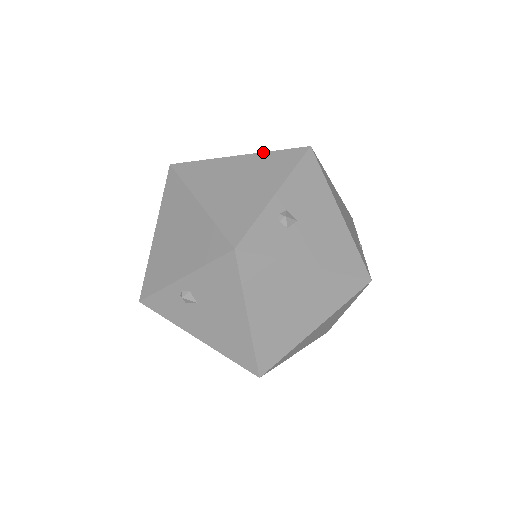
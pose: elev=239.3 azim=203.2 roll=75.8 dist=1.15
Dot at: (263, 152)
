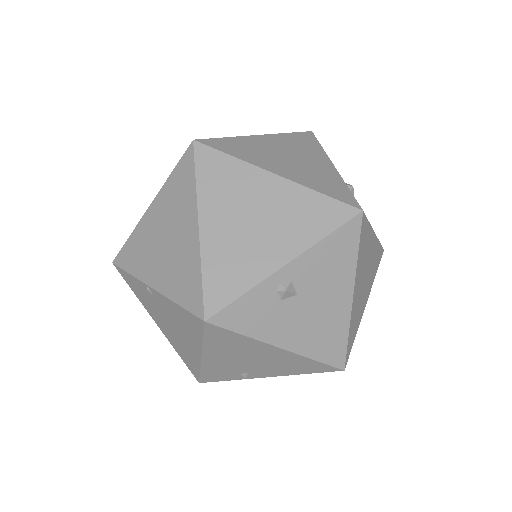
Dot at: (279, 133)
